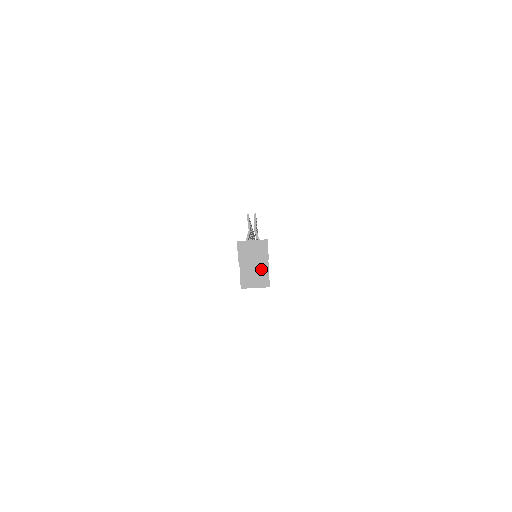
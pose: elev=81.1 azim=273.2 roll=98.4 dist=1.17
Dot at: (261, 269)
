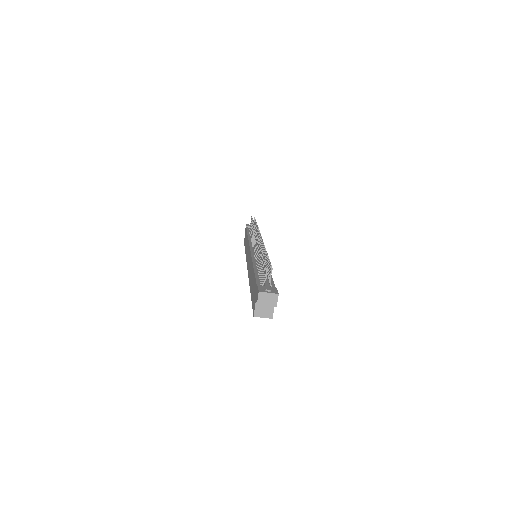
Dot at: (269, 307)
